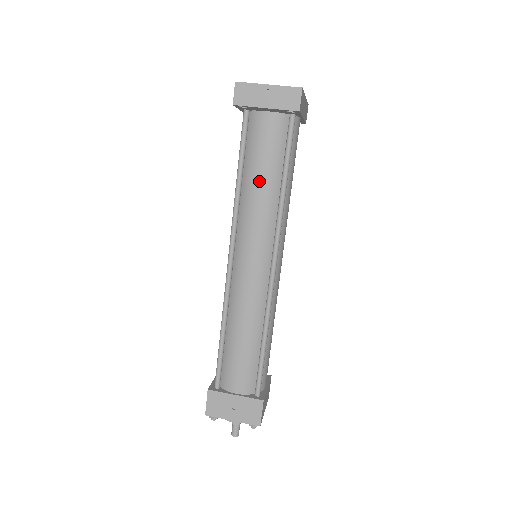
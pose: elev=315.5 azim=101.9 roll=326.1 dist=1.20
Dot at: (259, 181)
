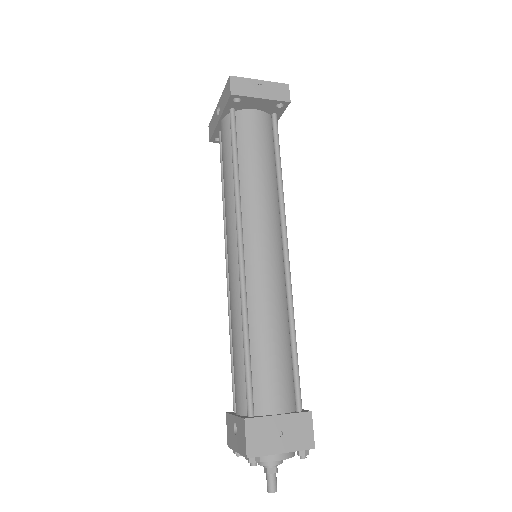
Dot at: (258, 169)
